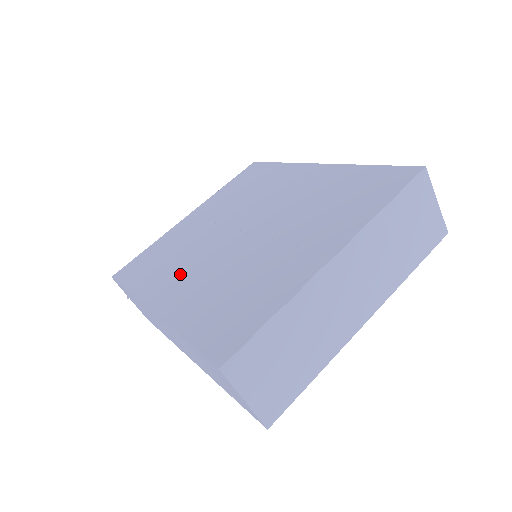
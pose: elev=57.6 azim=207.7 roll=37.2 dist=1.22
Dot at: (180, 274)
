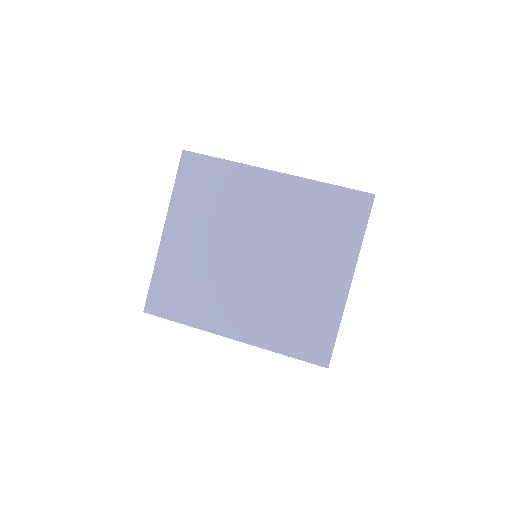
Dot at: (228, 304)
